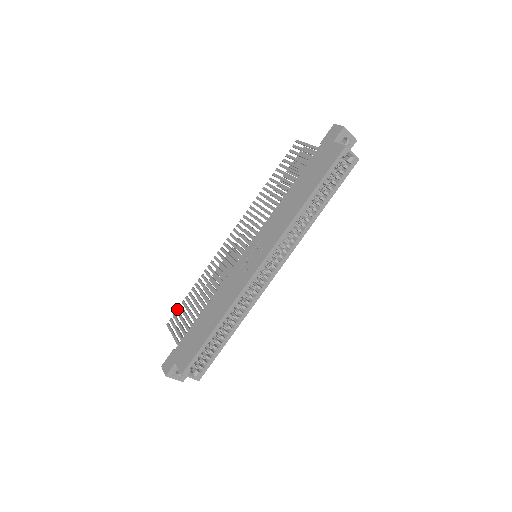
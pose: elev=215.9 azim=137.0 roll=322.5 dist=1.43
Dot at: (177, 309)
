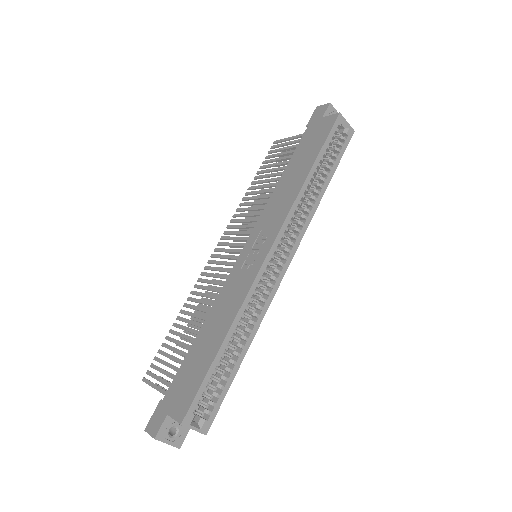
Dot at: (155, 356)
